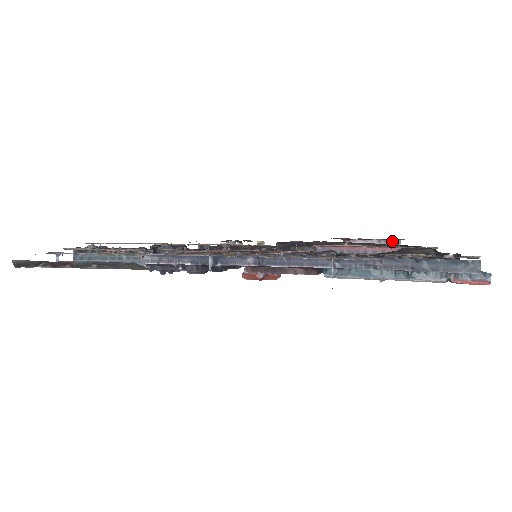
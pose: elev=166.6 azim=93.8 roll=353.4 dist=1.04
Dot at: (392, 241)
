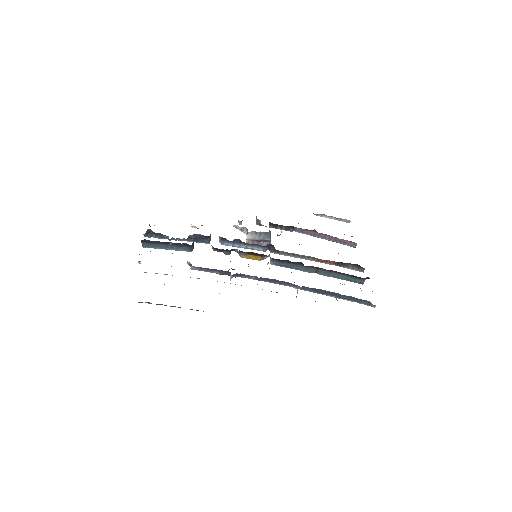
Dot at: (345, 220)
